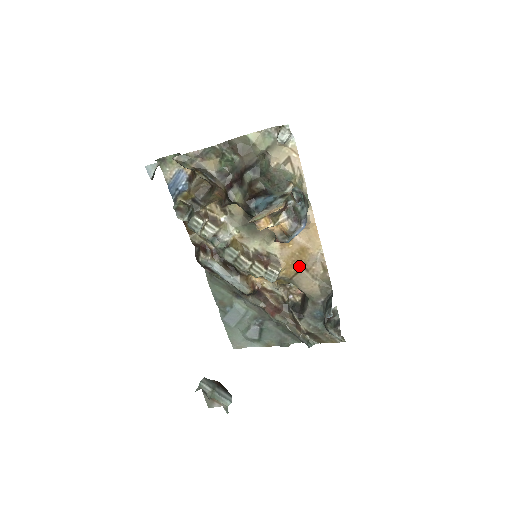
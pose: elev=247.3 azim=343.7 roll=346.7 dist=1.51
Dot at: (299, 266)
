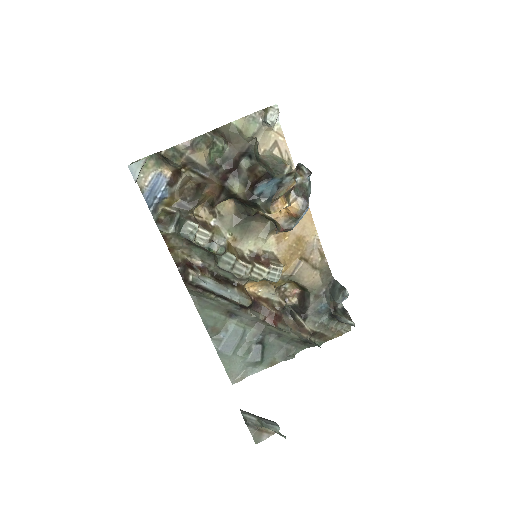
Dot at: (298, 258)
